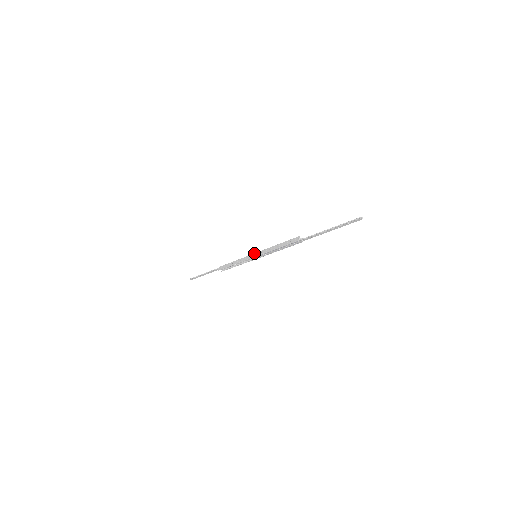
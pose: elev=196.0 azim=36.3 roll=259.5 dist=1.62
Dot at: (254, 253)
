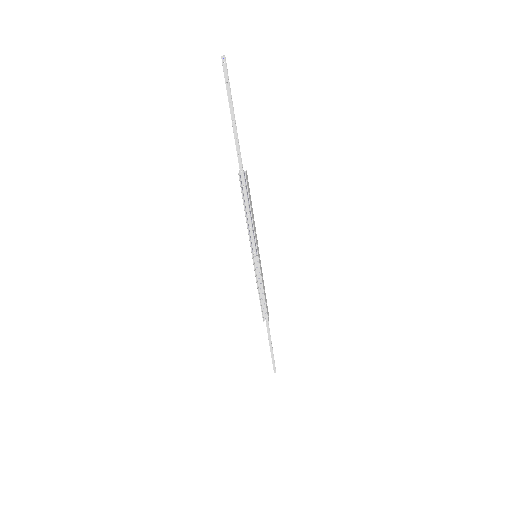
Dot at: occluded
